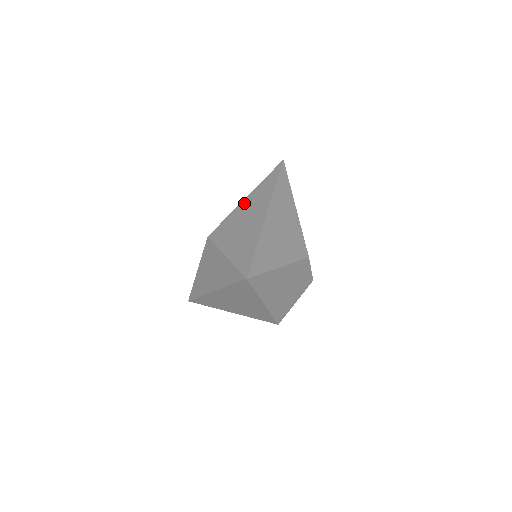
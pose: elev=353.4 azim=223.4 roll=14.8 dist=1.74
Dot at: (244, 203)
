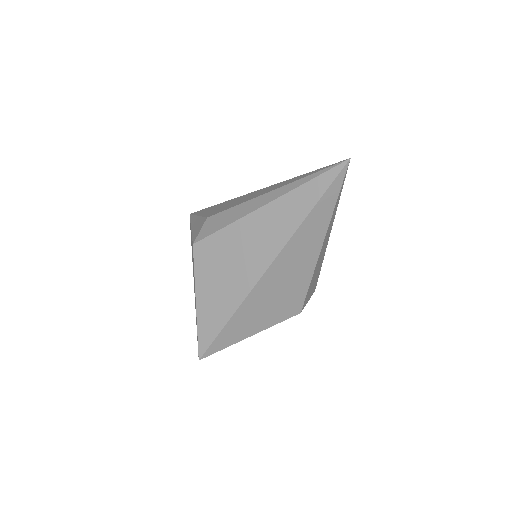
Dot at: (252, 220)
